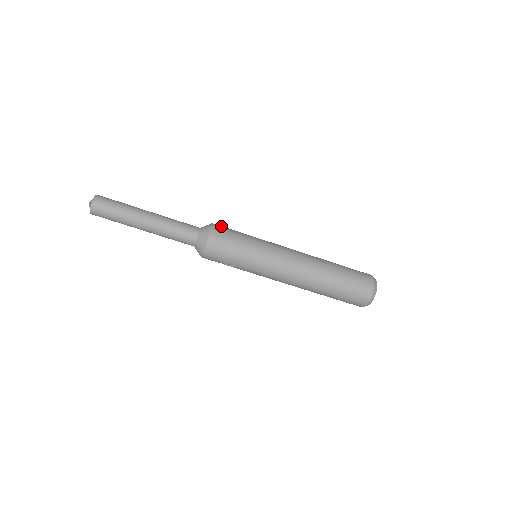
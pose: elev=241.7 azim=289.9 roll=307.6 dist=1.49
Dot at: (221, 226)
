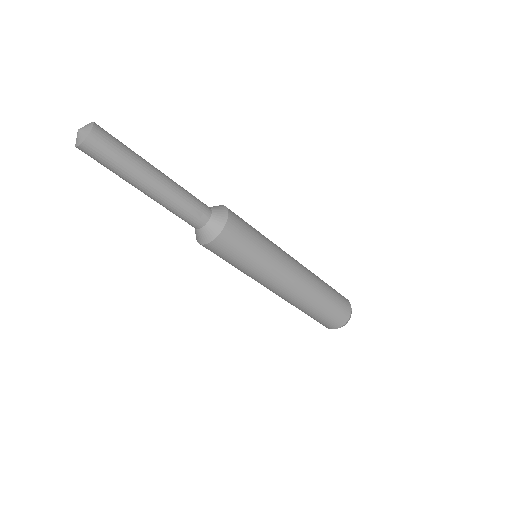
Dot at: (236, 225)
